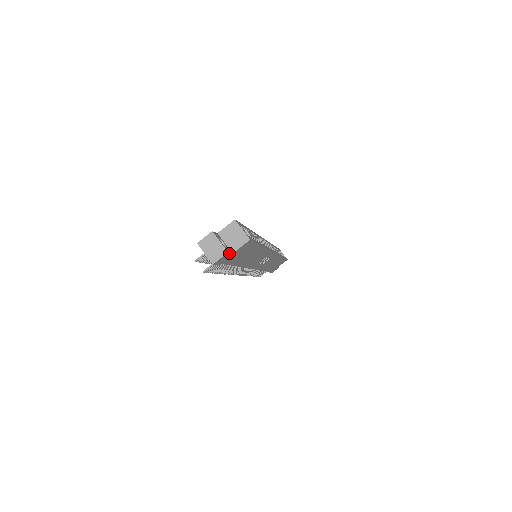
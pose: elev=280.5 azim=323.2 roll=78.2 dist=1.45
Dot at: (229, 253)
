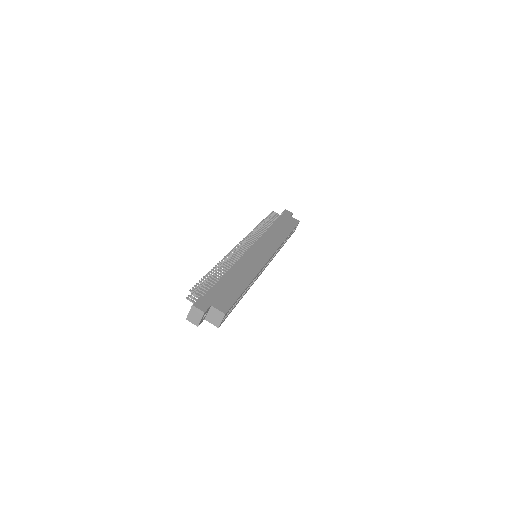
Dot at: (200, 323)
